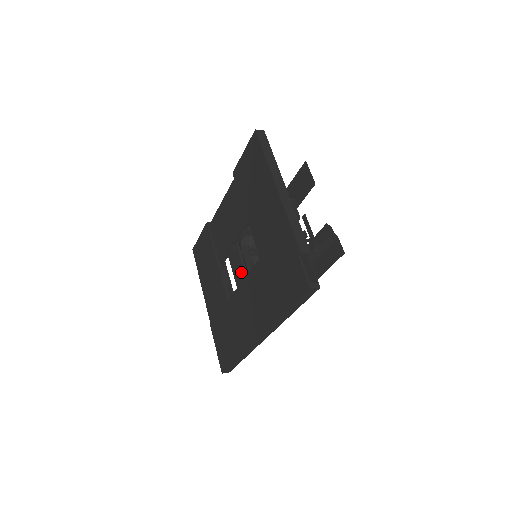
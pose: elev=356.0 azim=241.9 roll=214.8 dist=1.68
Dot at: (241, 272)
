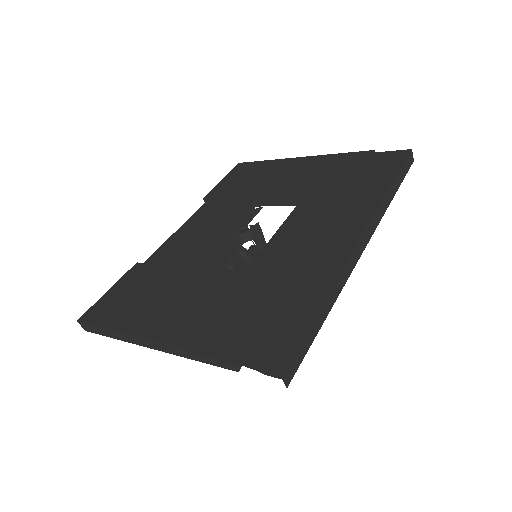
Dot at: occluded
